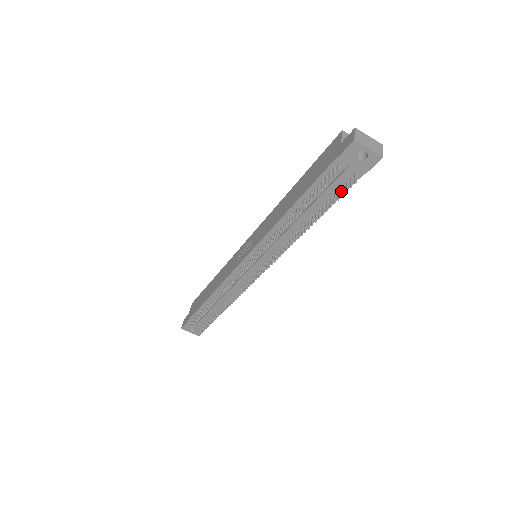
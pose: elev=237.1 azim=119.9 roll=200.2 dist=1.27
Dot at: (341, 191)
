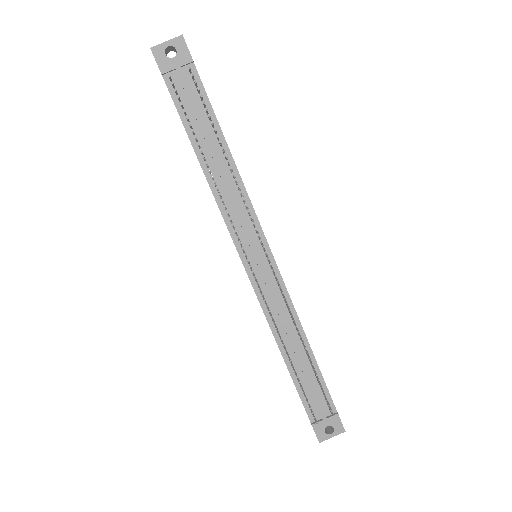
Dot at: (203, 98)
